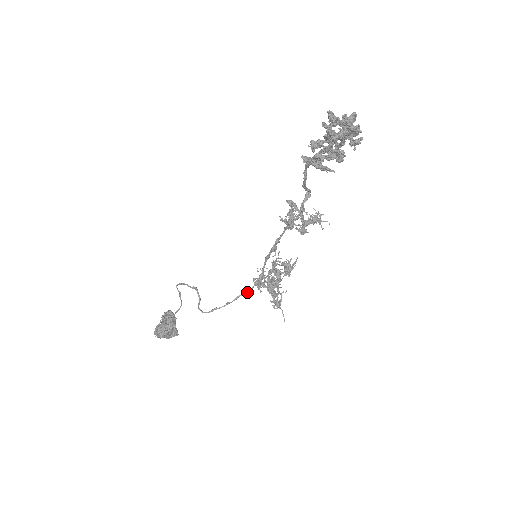
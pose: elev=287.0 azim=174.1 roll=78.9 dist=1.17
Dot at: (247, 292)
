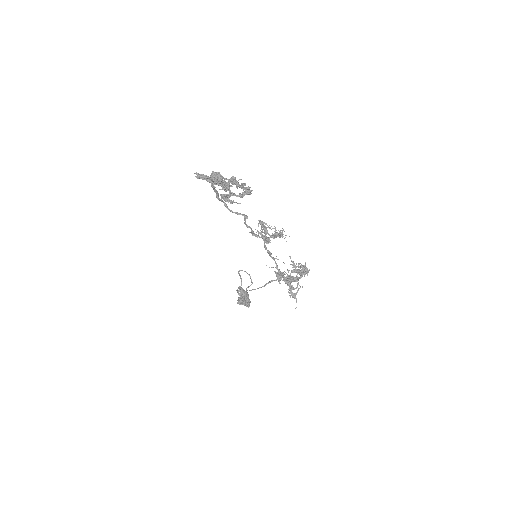
Dot at: occluded
